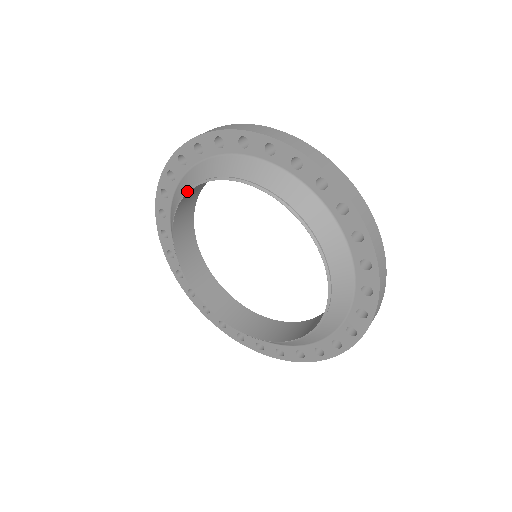
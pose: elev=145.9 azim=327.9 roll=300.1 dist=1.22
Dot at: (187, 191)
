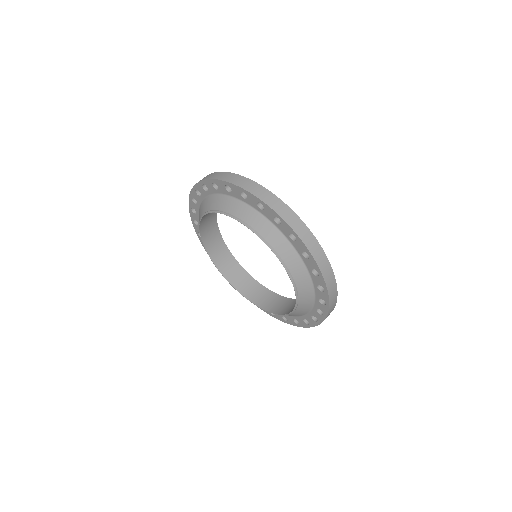
Dot at: (199, 221)
